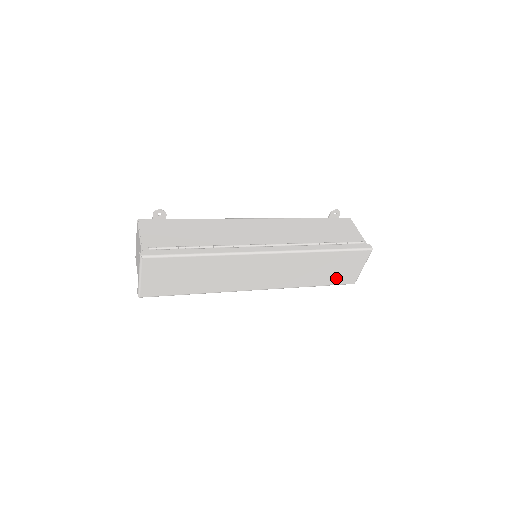
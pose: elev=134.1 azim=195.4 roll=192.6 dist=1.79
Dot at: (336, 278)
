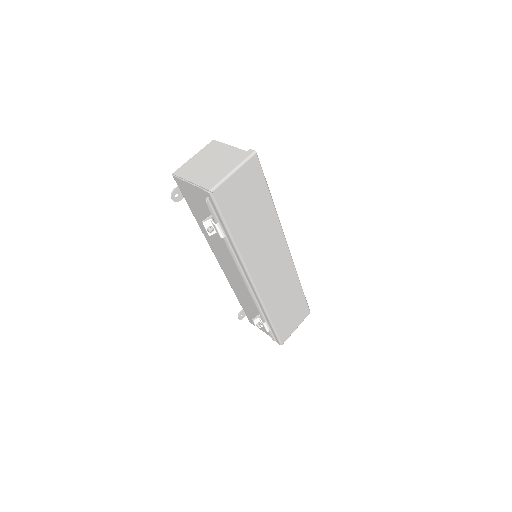
Dot at: (283, 325)
